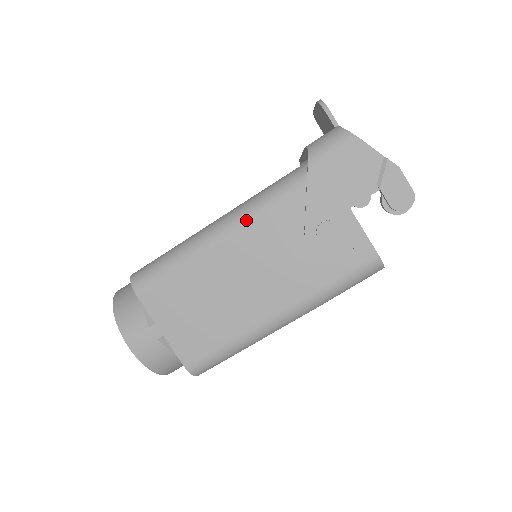
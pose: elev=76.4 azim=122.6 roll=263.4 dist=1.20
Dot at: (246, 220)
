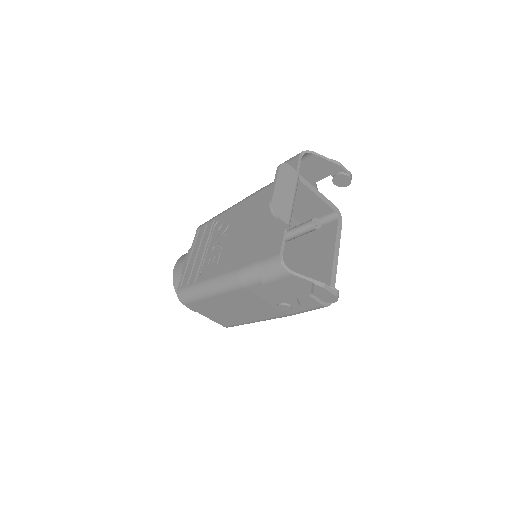
Dot at: (234, 289)
